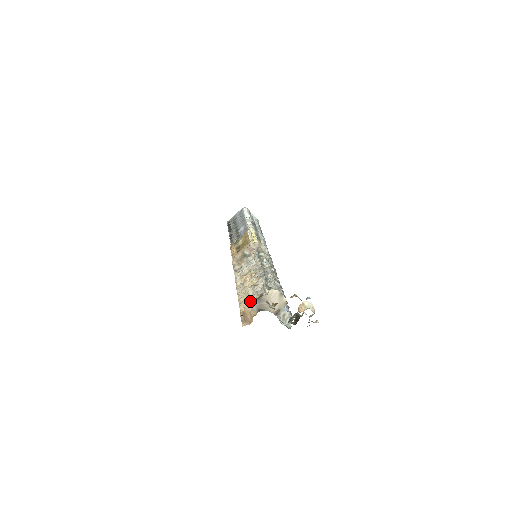
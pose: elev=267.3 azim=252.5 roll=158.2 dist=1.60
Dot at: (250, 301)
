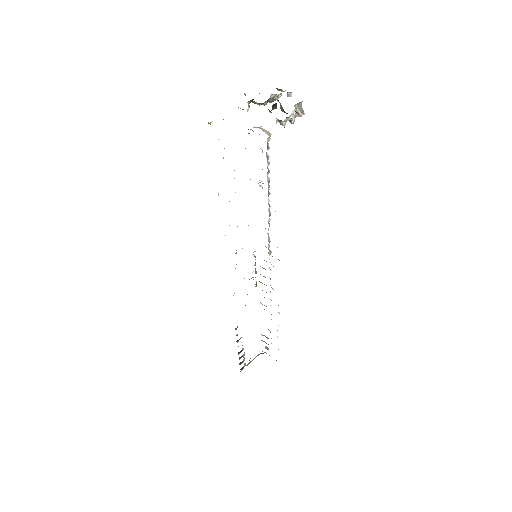
Dot at: occluded
